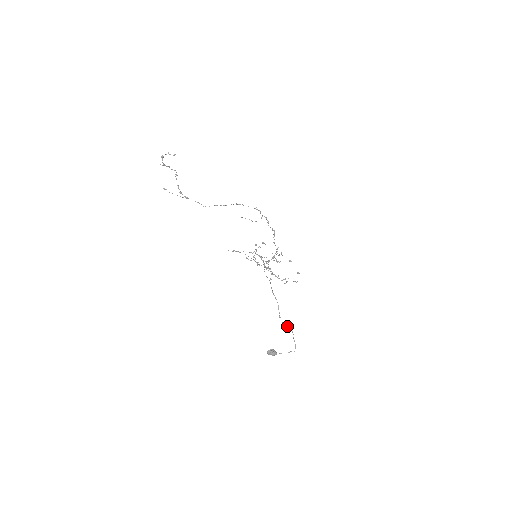
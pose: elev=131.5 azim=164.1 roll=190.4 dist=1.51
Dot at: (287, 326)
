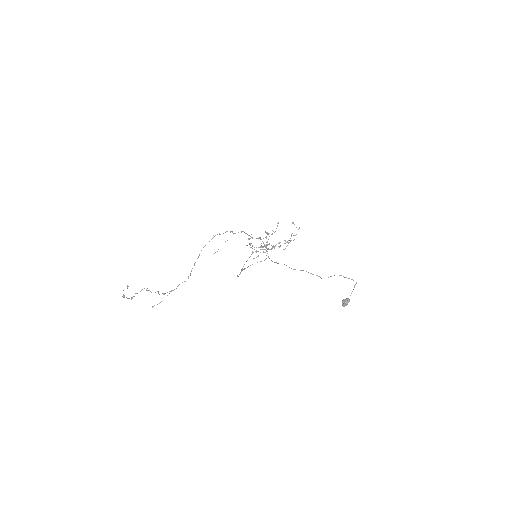
Dot at: occluded
